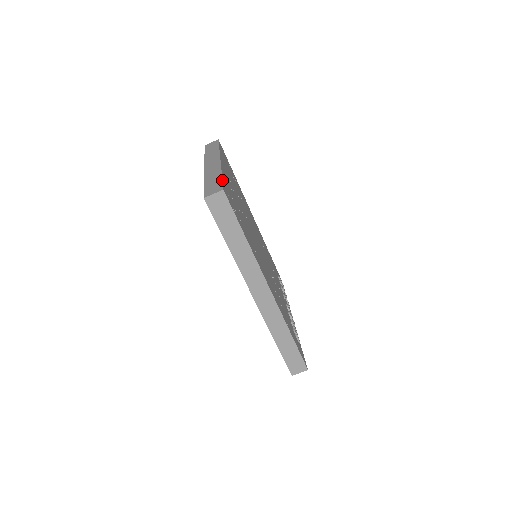
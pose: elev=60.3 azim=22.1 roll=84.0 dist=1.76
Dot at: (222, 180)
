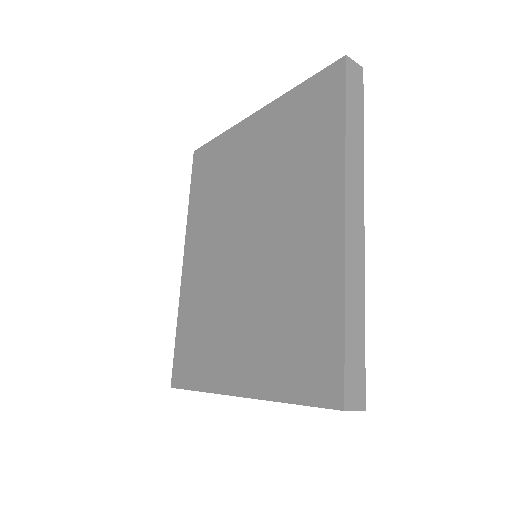
Dot at: occluded
